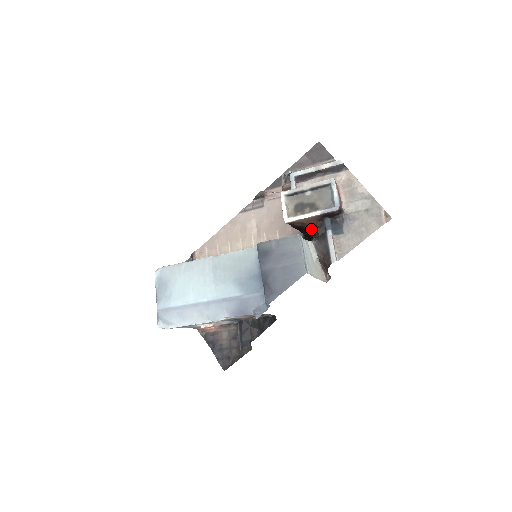
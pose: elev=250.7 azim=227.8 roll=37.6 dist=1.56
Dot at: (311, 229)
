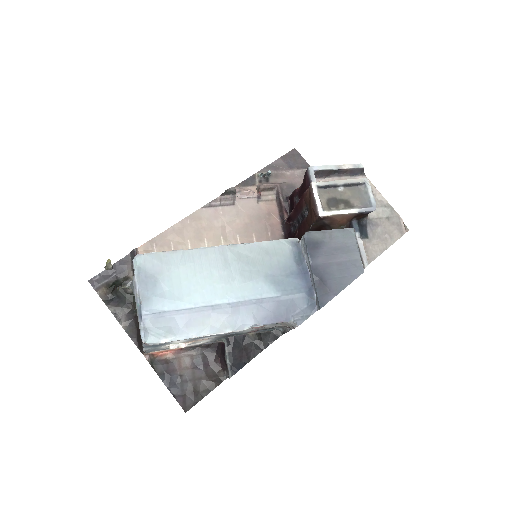
Dot at: occluded
